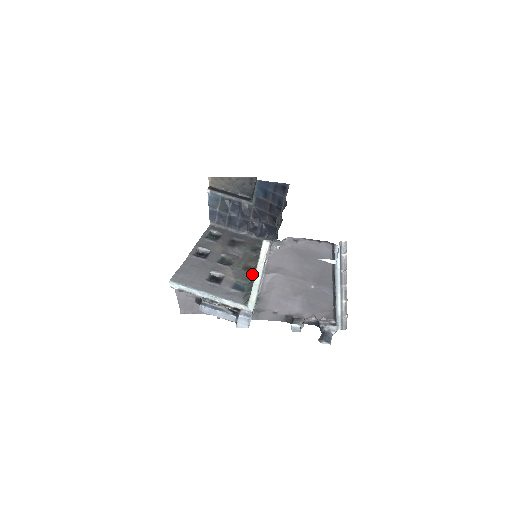
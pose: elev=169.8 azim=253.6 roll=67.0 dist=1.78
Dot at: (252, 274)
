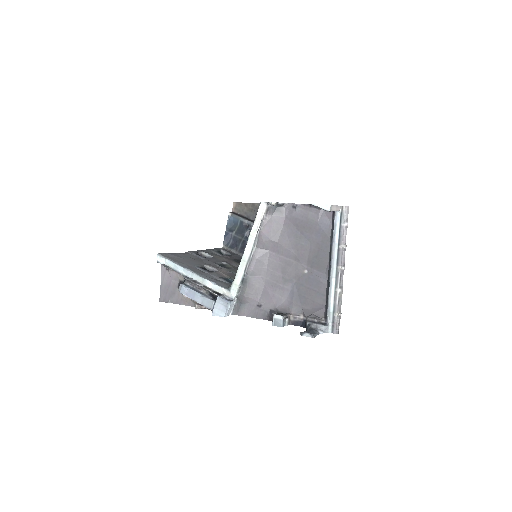
Dot at: occluded
